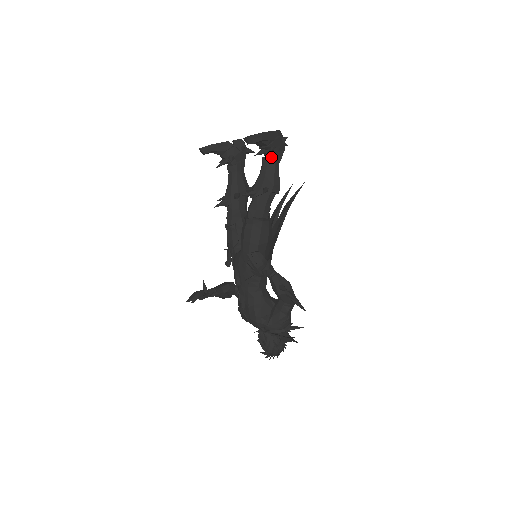
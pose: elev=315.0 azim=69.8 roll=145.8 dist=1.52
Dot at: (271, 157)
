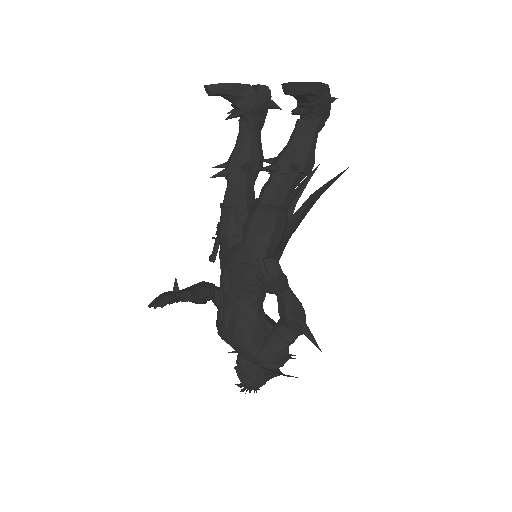
Dot at: (311, 121)
